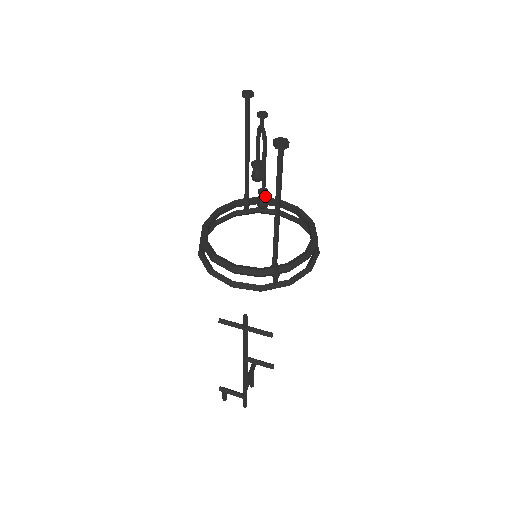
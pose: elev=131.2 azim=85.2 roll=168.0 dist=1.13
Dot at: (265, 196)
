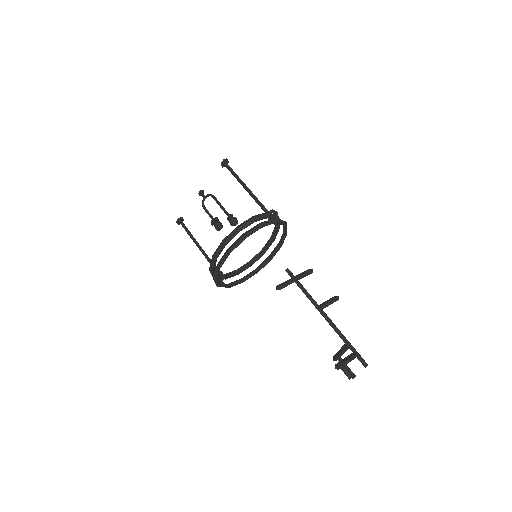
Dot at: (232, 218)
